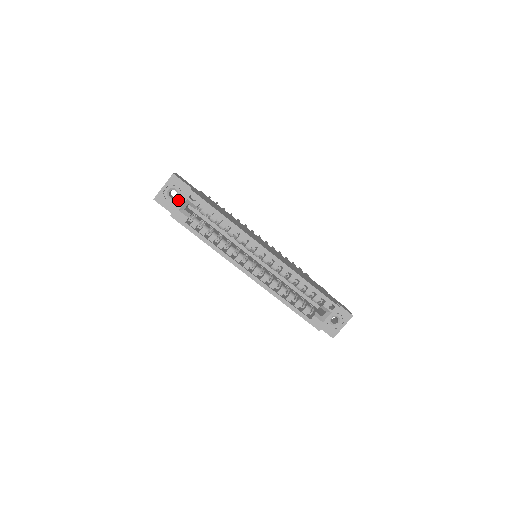
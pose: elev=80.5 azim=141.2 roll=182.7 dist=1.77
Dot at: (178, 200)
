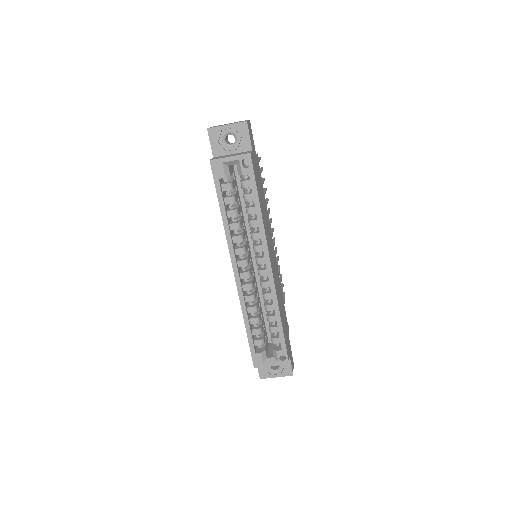
Dot at: (230, 149)
